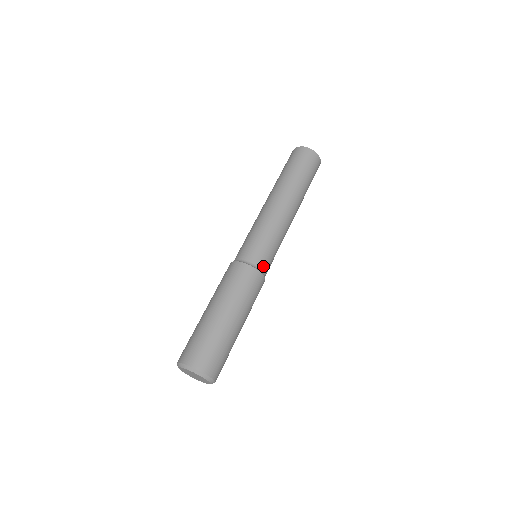
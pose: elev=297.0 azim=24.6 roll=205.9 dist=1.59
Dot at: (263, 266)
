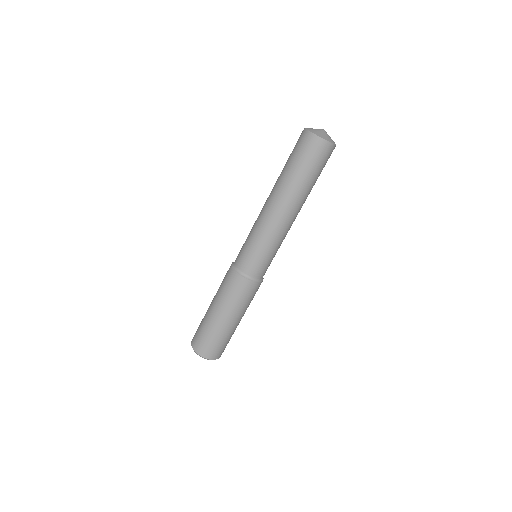
Dot at: (262, 275)
